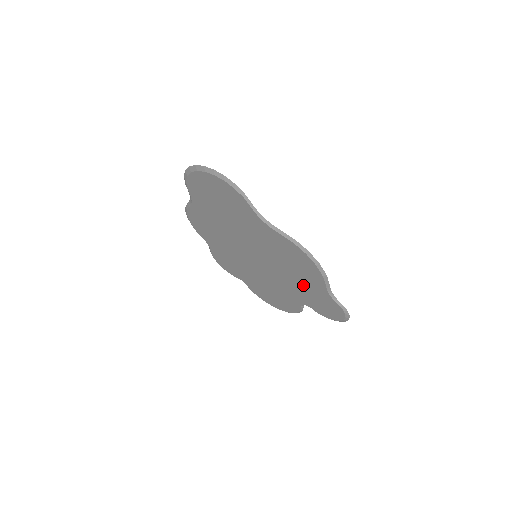
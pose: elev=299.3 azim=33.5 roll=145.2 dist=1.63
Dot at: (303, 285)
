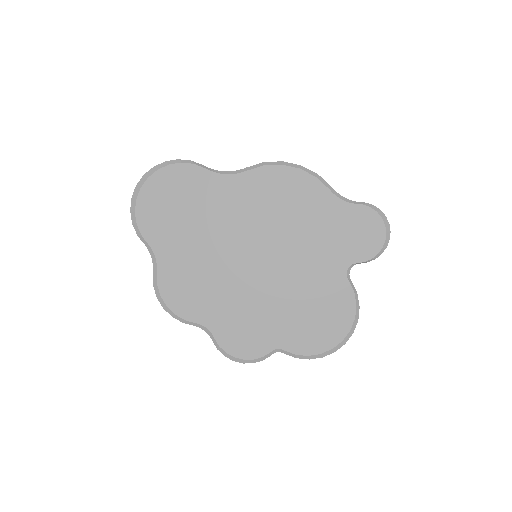
Dot at: (318, 228)
